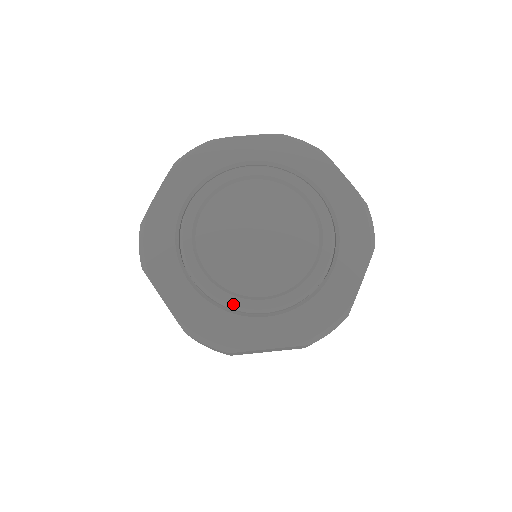
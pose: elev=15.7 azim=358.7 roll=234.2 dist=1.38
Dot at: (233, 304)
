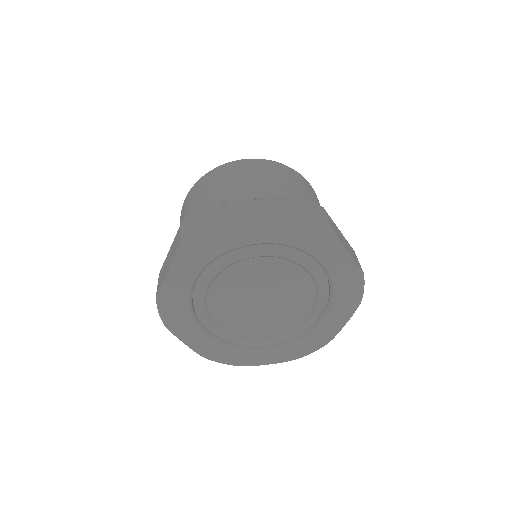
Dot at: (241, 344)
